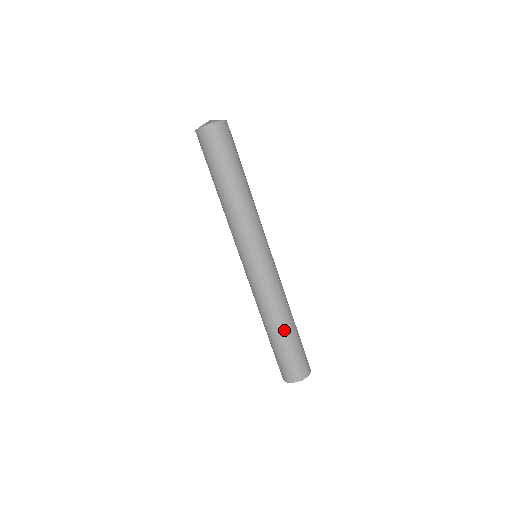
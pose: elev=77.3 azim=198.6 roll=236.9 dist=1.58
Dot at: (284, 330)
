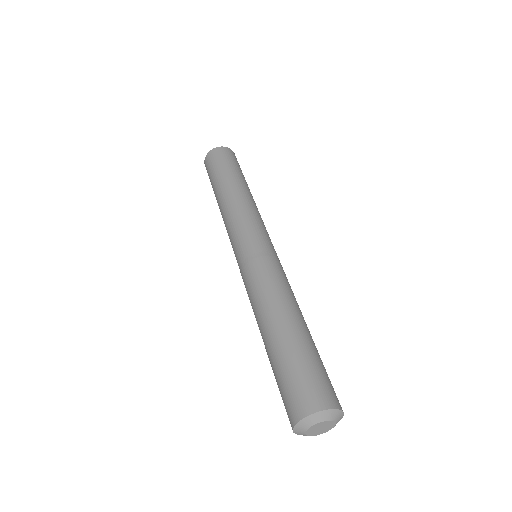
Dot at: (299, 325)
